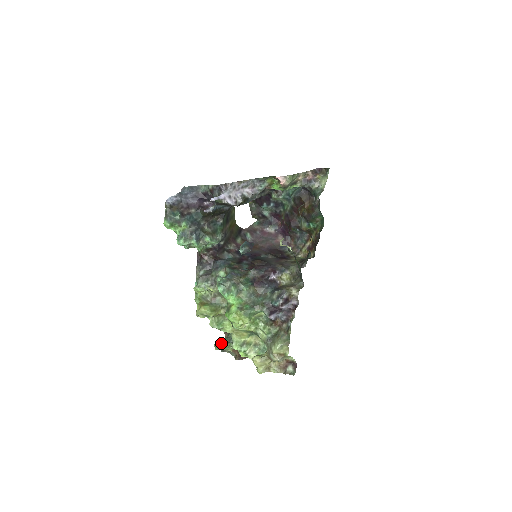
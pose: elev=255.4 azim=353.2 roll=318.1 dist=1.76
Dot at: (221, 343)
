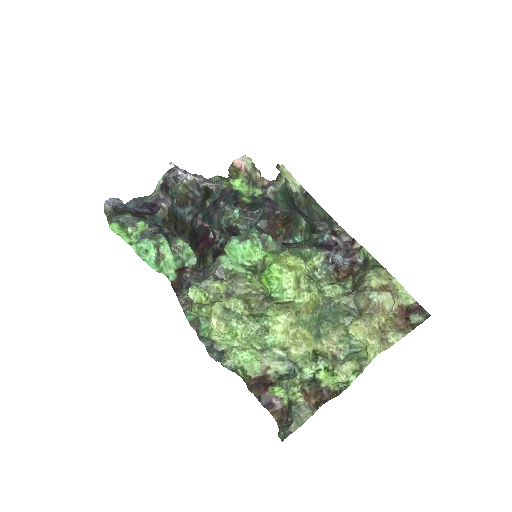
Dot at: (278, 380)
